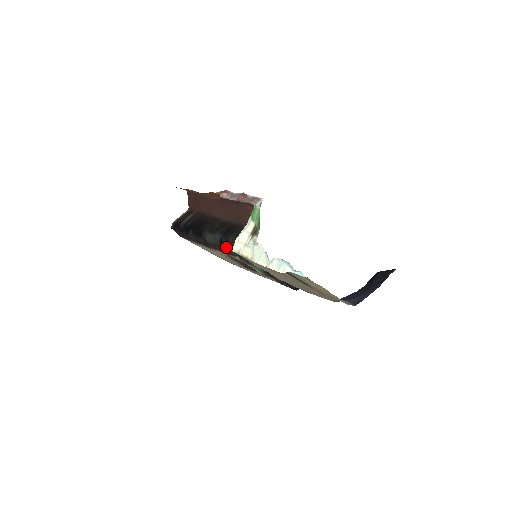
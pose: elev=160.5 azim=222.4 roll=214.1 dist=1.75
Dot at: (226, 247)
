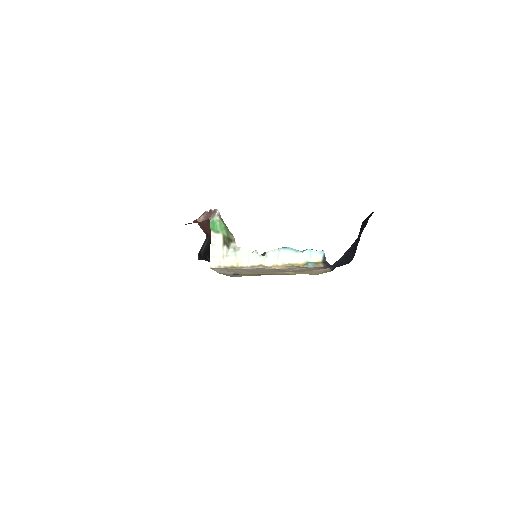
Dot at: occluded
